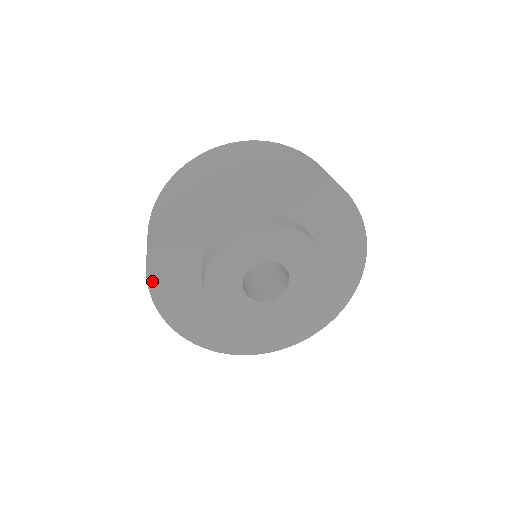
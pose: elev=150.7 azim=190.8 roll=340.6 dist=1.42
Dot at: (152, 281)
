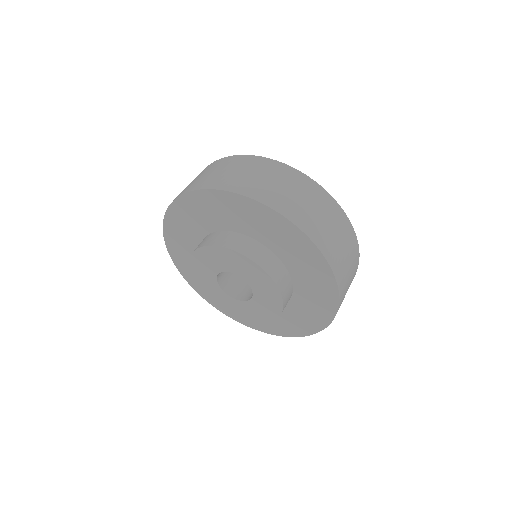
Dot at: (183, 273)
